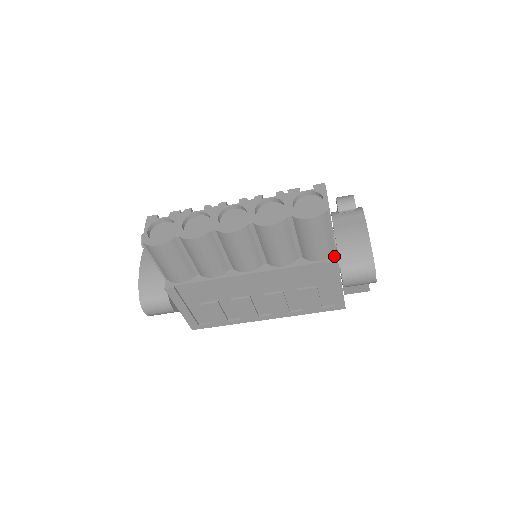
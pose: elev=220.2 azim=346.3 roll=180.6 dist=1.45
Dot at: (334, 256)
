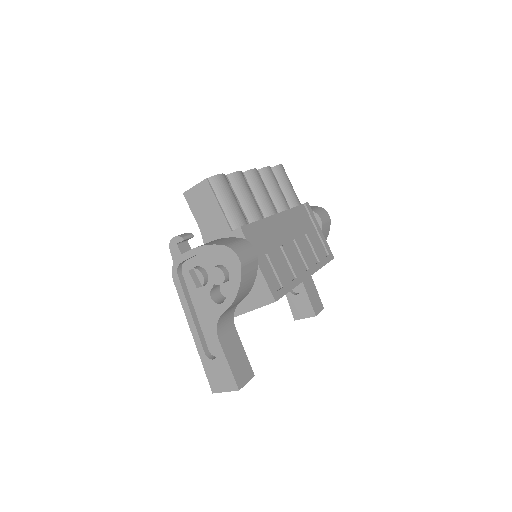
Dot at: occluded
